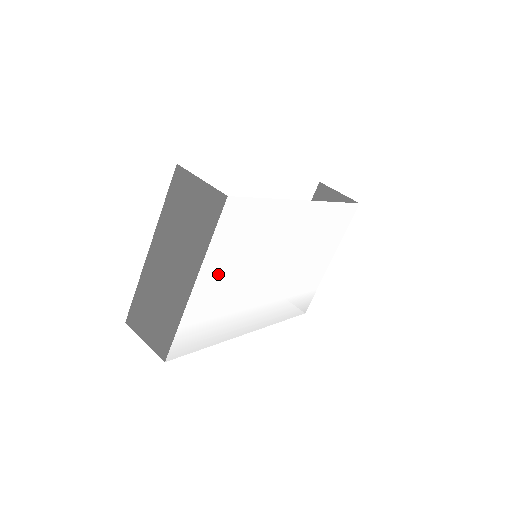
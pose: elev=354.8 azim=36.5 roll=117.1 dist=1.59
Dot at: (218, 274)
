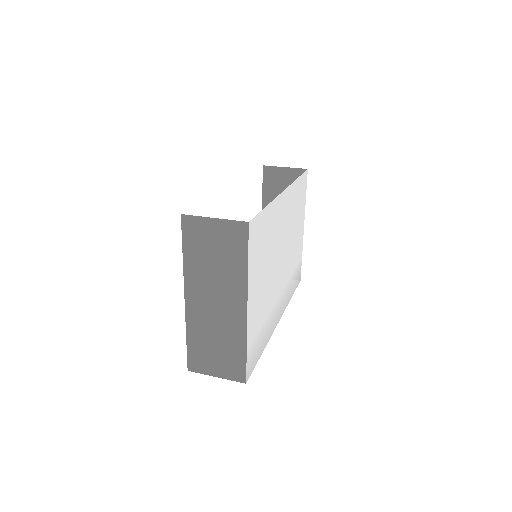
Dot at: (256, 289)
